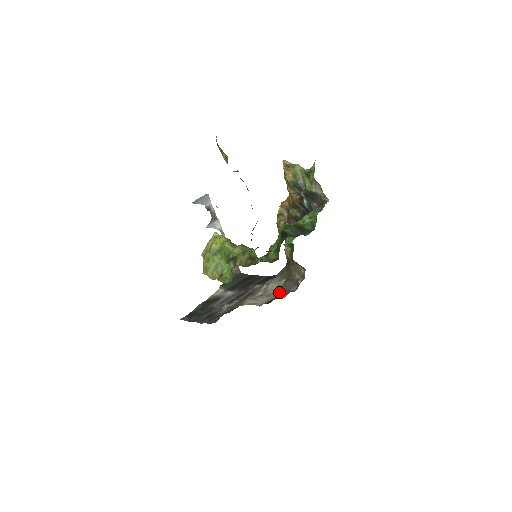
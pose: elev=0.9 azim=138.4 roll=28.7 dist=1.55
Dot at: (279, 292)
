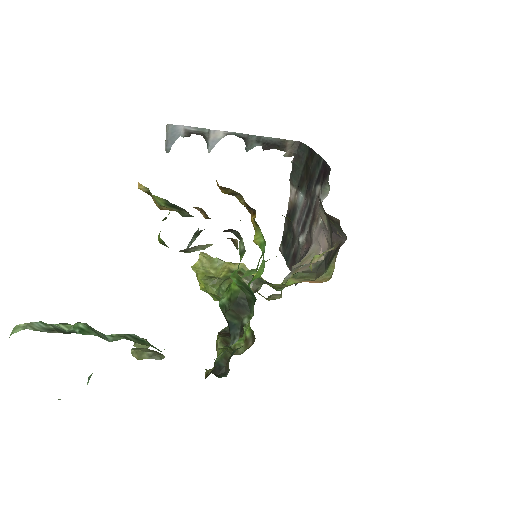
Dot at: (331, 240)
